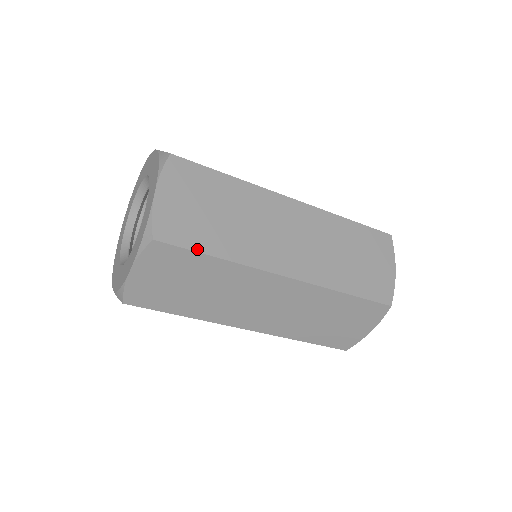
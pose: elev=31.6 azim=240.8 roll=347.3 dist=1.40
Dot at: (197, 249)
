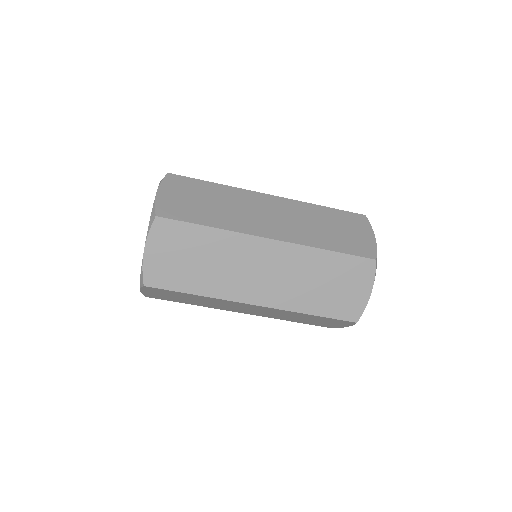
Dot at: (191, 221)
